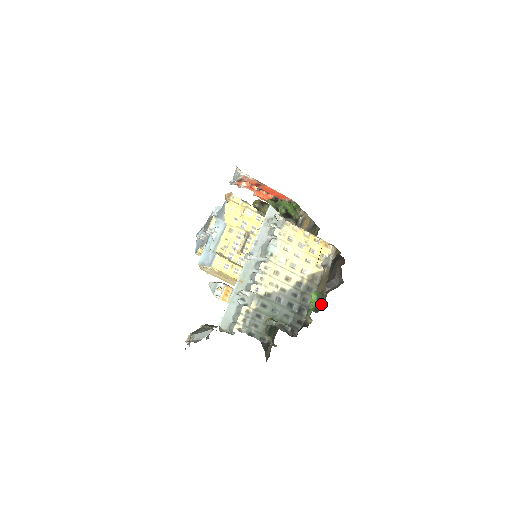
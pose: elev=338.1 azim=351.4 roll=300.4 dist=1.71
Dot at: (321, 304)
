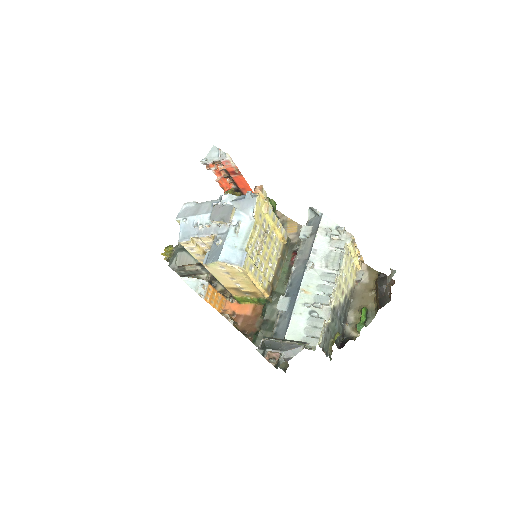
Dot at: (369, 319)
